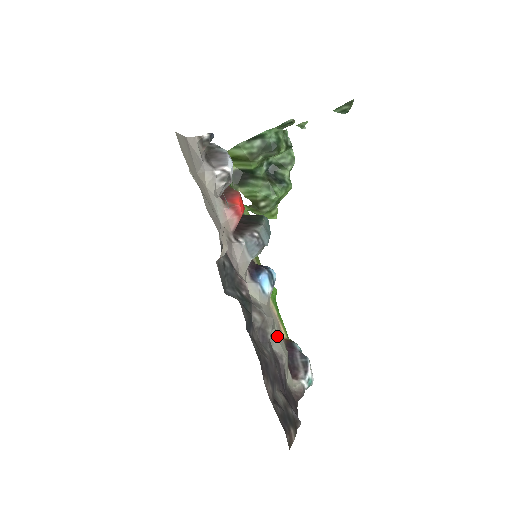
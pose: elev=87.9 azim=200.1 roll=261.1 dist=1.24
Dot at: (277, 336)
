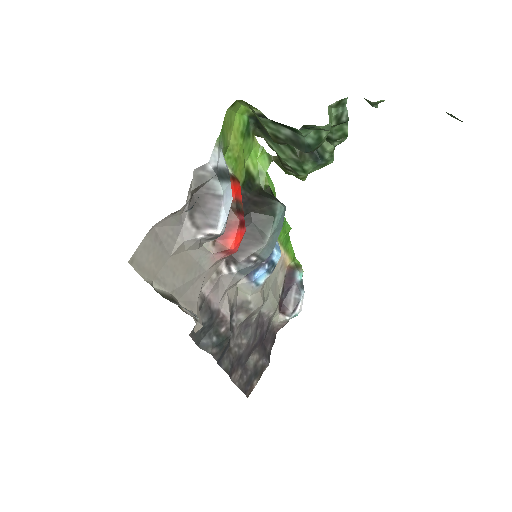
Dot at: (269, 298)
